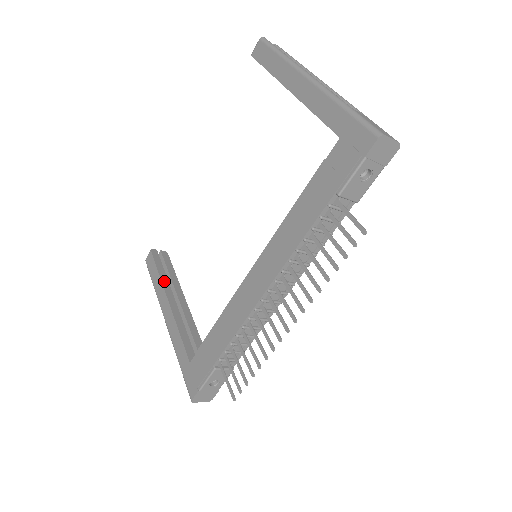
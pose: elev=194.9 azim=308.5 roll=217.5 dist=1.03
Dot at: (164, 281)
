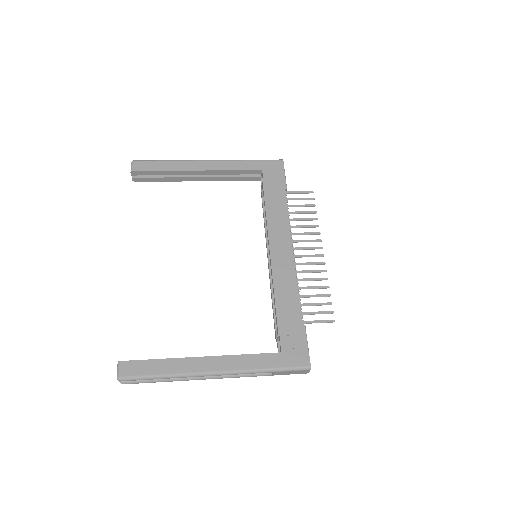
Dot at: (174, 359)
